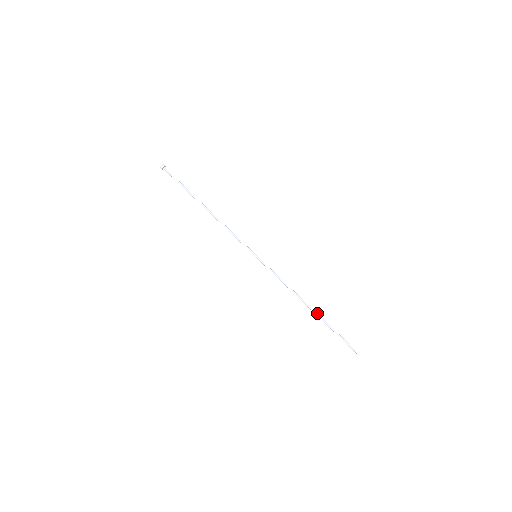
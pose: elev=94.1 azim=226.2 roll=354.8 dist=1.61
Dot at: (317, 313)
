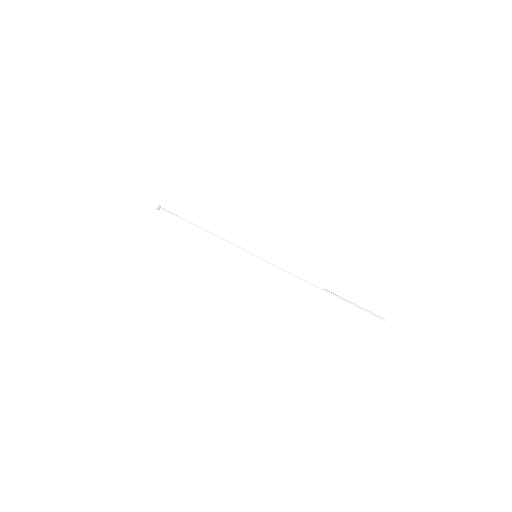
Dot at: (329, 291)
